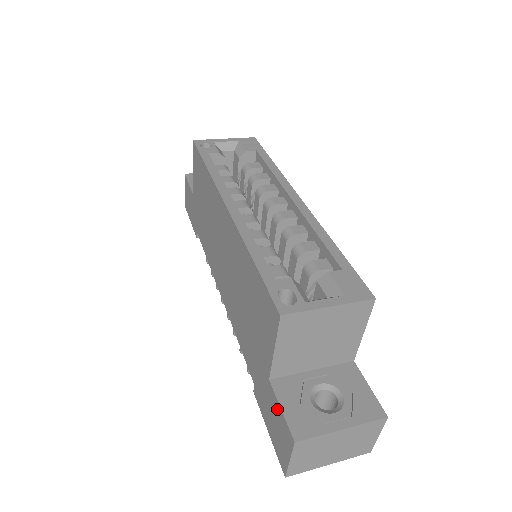
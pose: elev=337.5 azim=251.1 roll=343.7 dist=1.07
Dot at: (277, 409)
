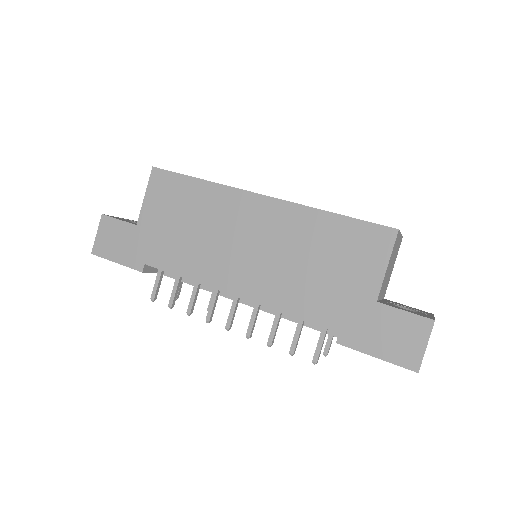
Dot at: (397, 317)
